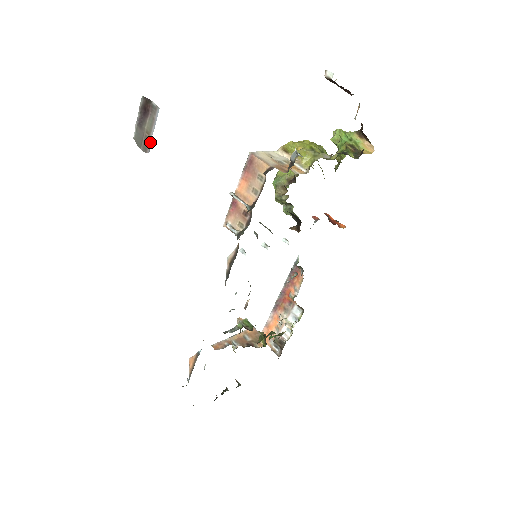
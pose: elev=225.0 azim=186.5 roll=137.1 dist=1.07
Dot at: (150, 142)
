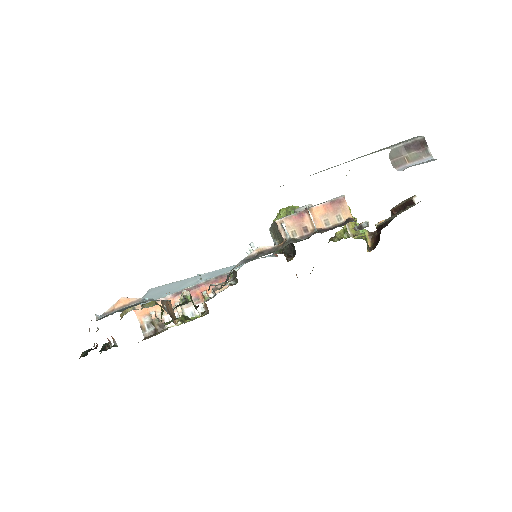
Dot at: (407, 167)
